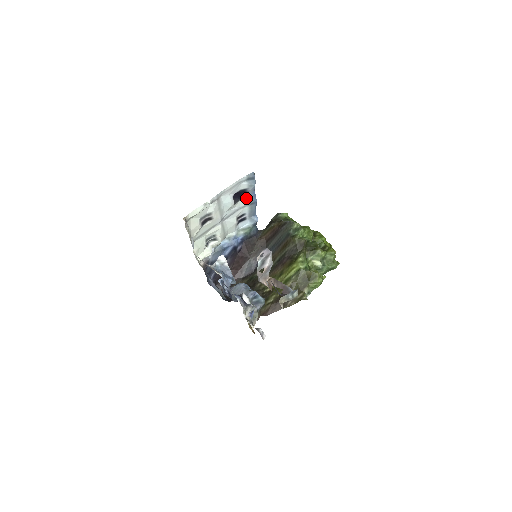
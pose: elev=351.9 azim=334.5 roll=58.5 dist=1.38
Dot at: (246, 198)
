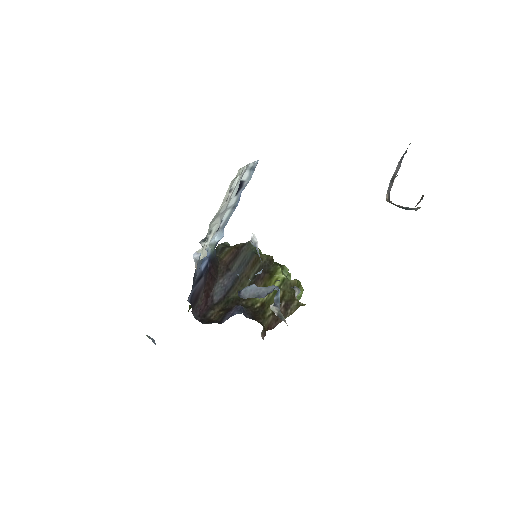
Dot at: (236, 196)
